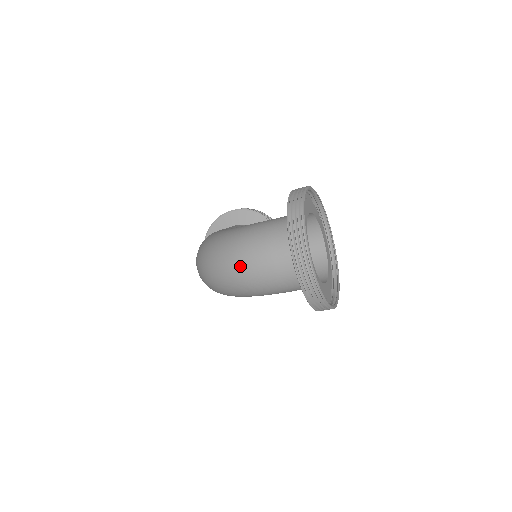
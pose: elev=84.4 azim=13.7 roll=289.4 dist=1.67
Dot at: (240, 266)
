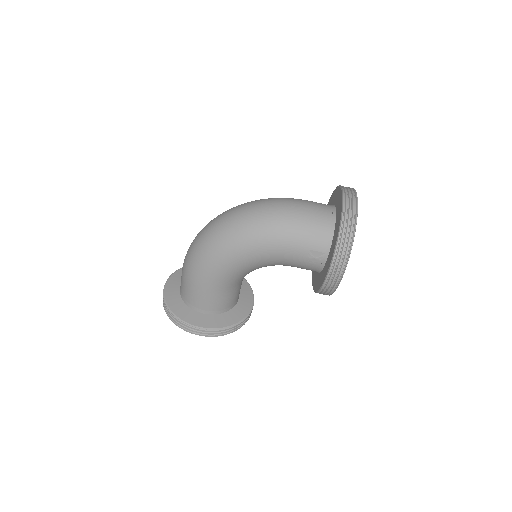
Dot at: (280, 202)
